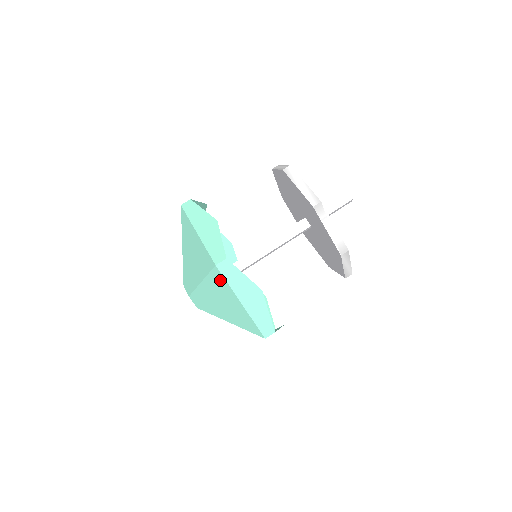
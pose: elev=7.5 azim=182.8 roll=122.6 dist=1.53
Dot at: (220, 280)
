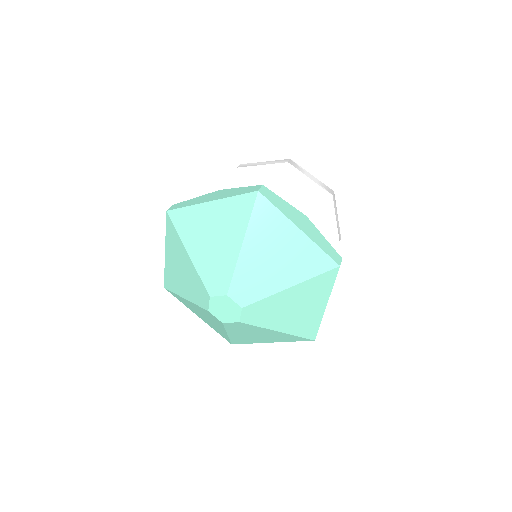
Dot at: (267, 213)
